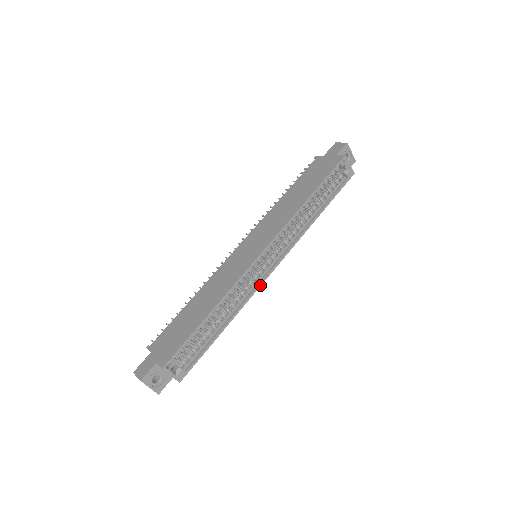
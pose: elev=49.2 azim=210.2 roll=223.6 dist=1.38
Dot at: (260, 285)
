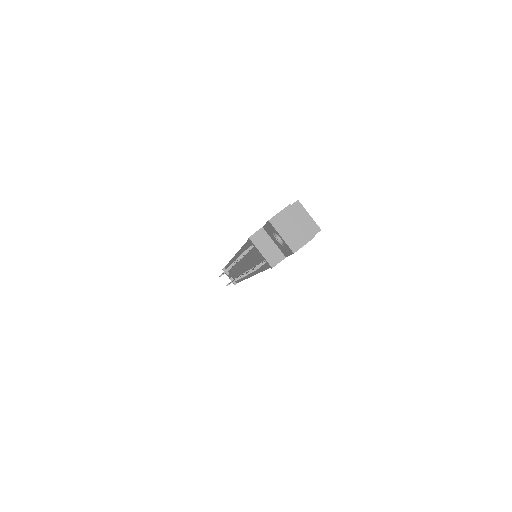
Dot at: occluded
